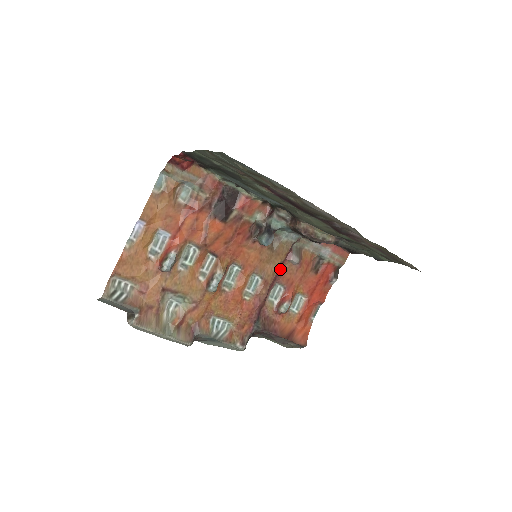
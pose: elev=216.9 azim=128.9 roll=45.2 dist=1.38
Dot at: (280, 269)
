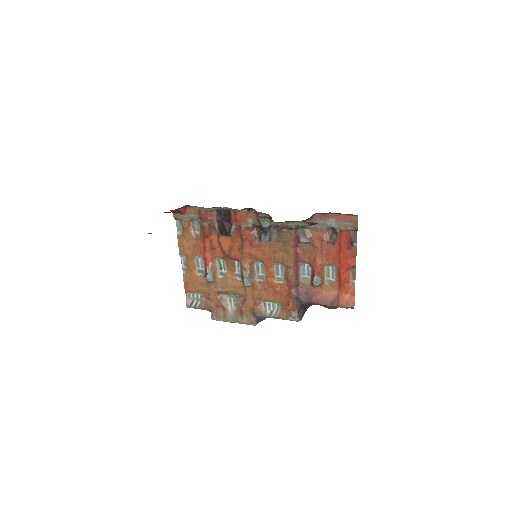
Dot at: (297, 252)
